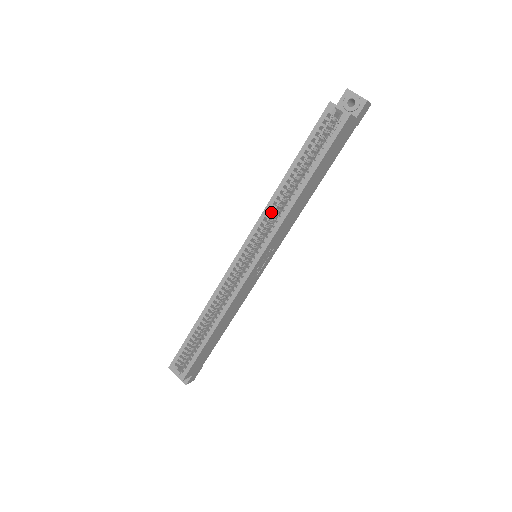
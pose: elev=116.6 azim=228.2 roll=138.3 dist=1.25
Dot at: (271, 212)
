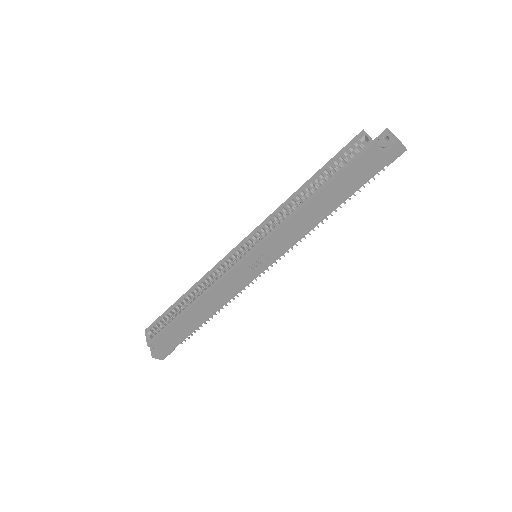
Dot at: (279, 214)
